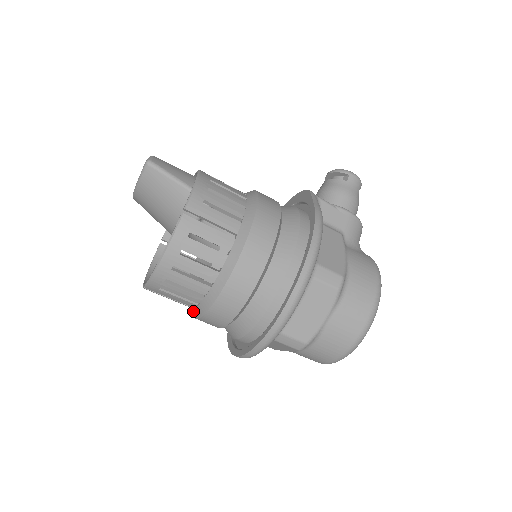
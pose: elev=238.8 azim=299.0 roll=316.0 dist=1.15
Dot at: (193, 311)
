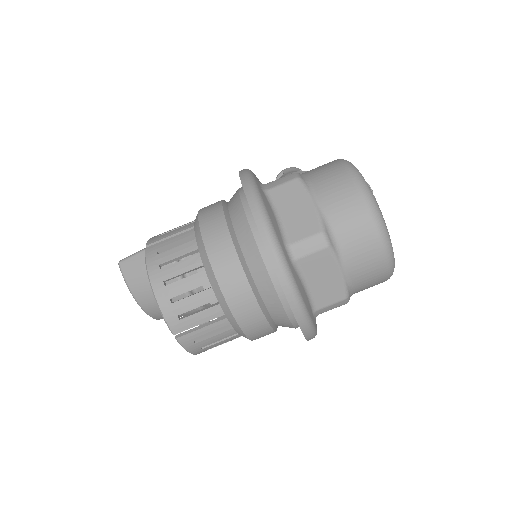
Dot at: (230, 321)
